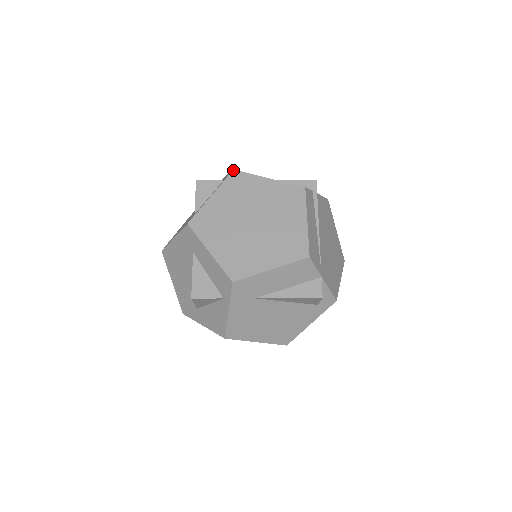
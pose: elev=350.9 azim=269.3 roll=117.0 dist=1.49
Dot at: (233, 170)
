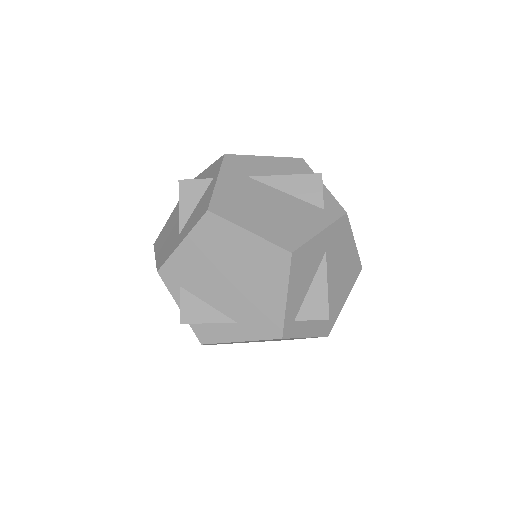
Dot at: occluded
